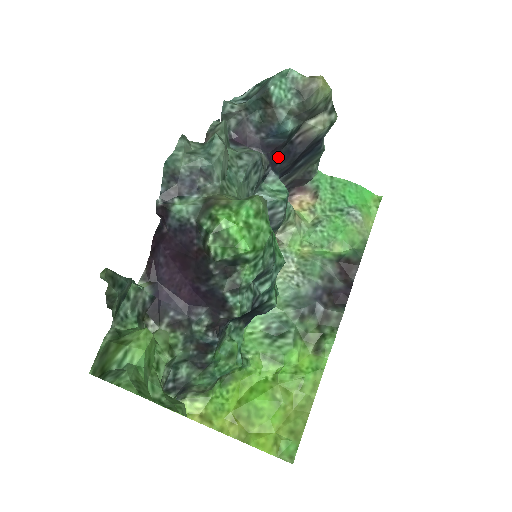
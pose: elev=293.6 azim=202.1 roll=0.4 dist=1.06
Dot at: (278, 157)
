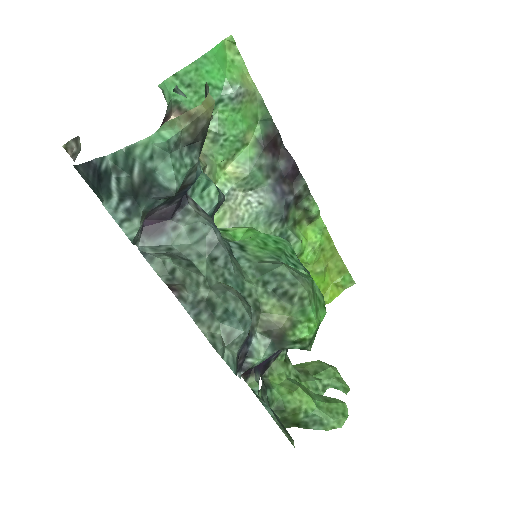
Dot at: occluded
